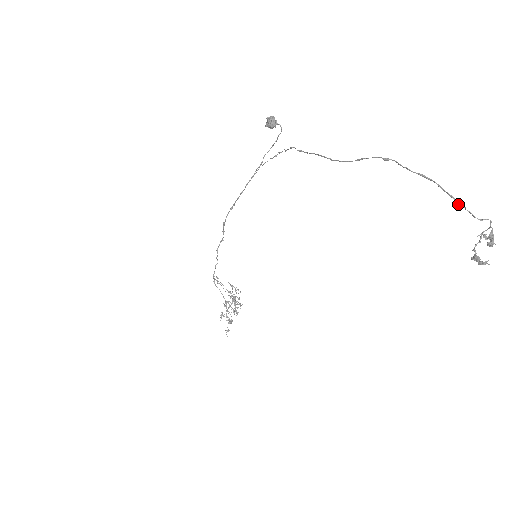
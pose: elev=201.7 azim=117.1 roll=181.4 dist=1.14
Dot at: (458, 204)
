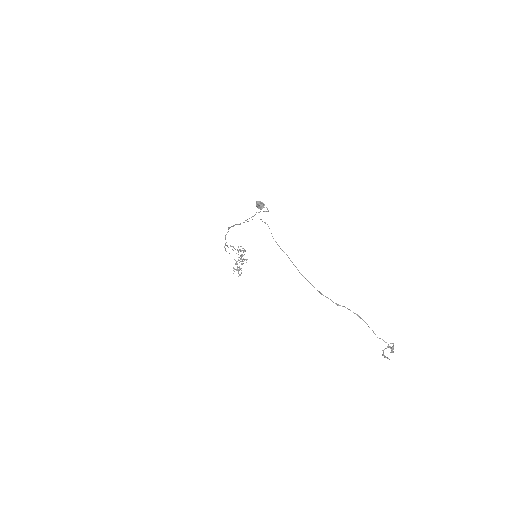
Dot at: occluded
